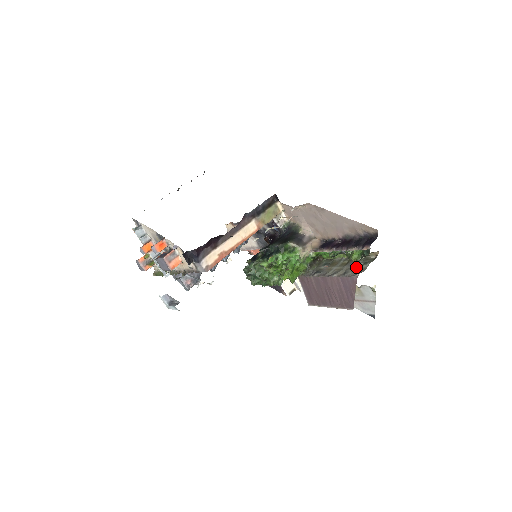
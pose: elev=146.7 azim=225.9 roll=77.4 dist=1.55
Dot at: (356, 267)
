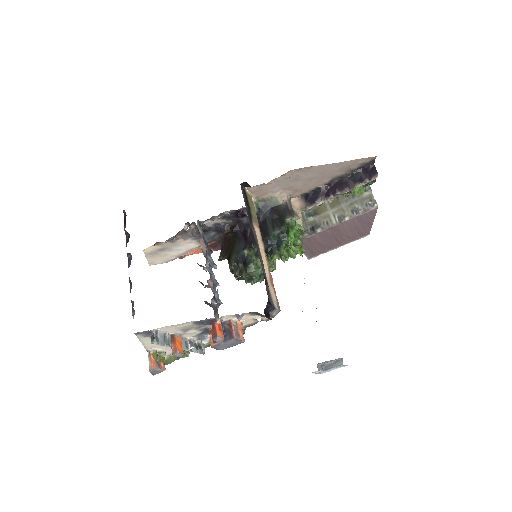
Dot at: (358, 199)
